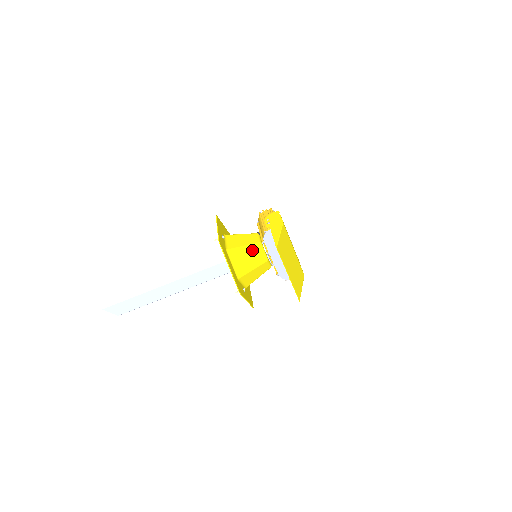
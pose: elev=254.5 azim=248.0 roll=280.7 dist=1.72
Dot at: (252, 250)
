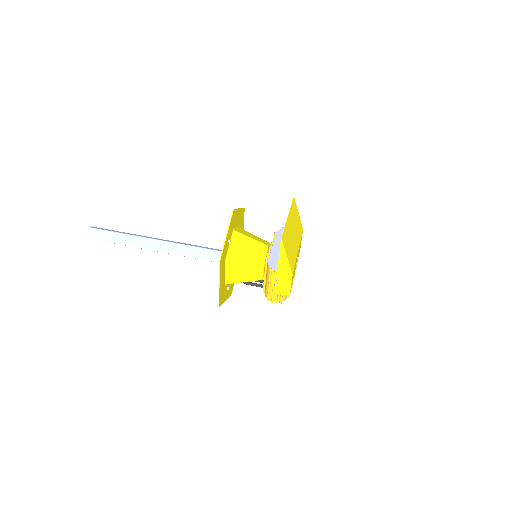
Dot at: (260, 239)
